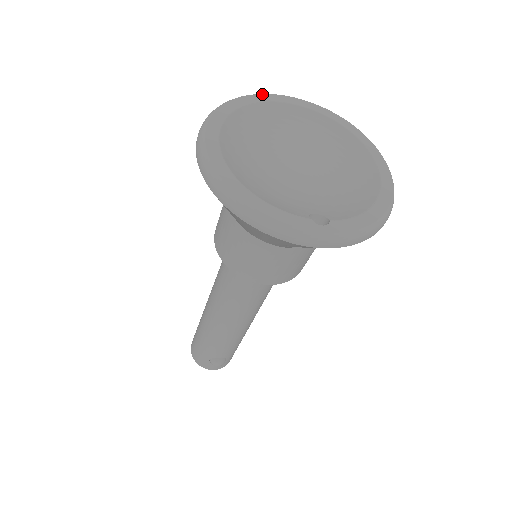
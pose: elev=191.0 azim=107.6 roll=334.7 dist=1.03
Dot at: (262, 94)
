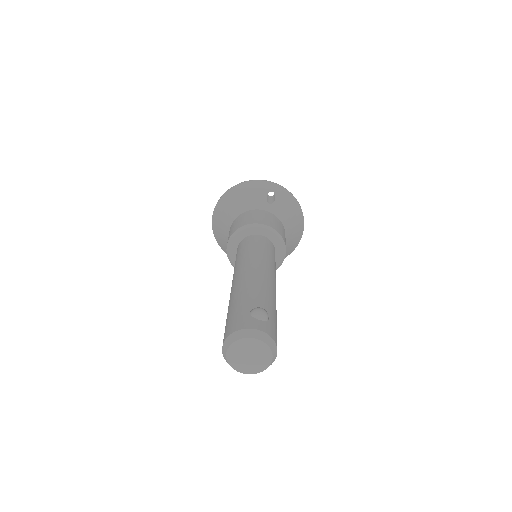
Dot at: occluded
